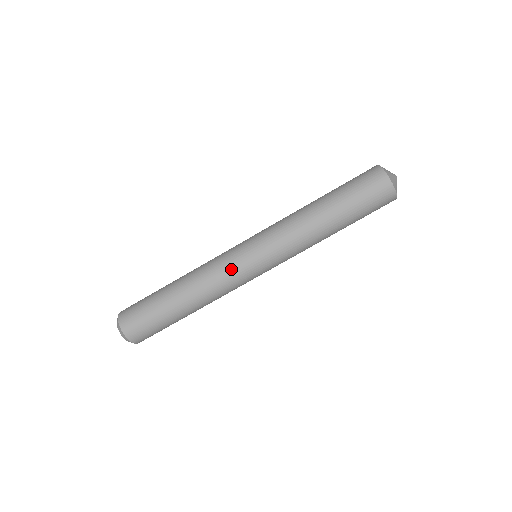
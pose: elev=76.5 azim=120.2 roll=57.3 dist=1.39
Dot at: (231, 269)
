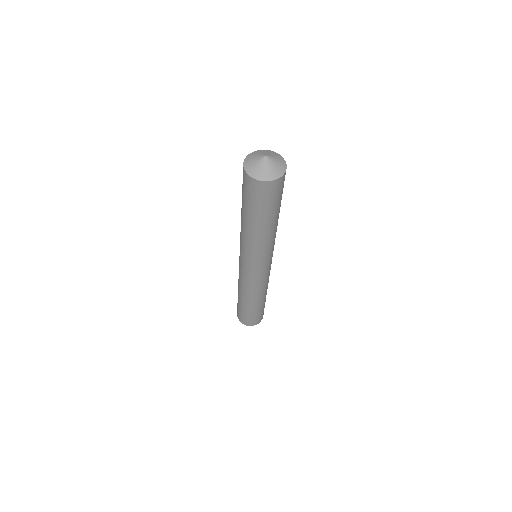
Dot at: (240, 271)
